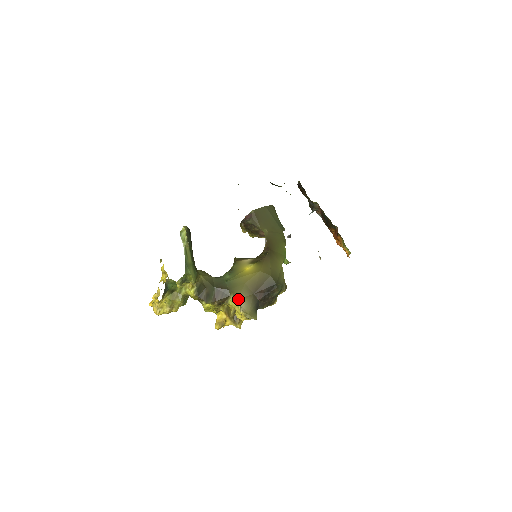
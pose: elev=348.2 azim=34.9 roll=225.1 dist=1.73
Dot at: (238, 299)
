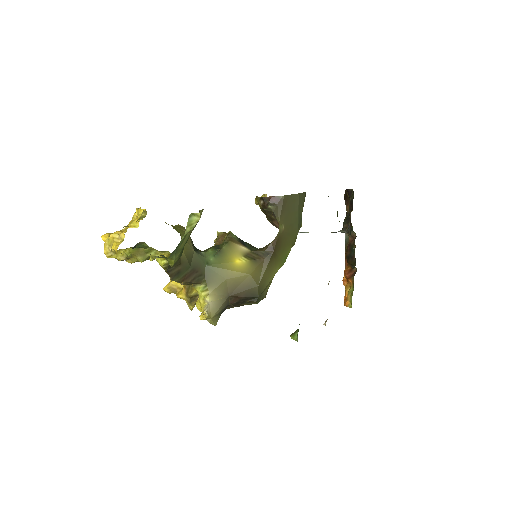
Dot at: (209, 294)
